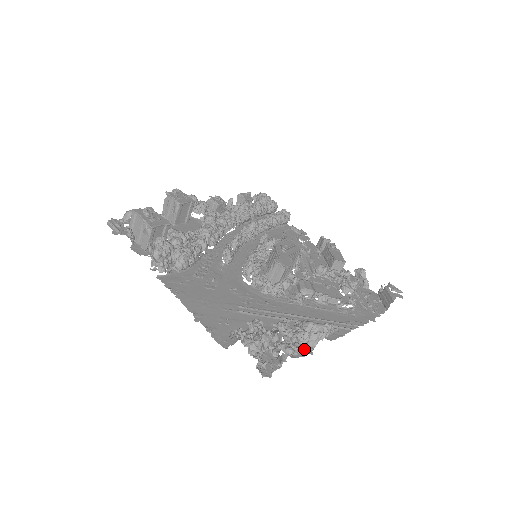
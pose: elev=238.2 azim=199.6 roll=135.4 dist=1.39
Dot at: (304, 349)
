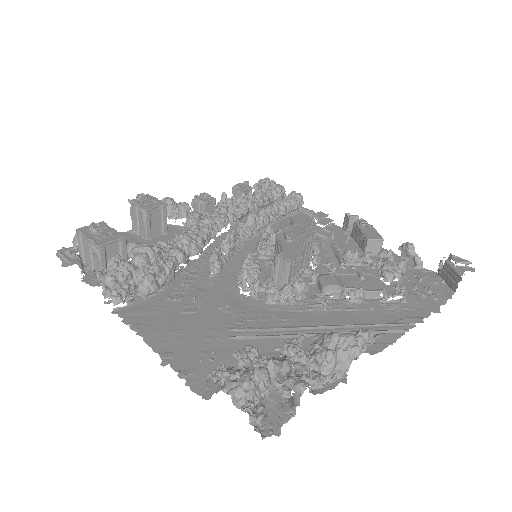
Dot at: occluded
